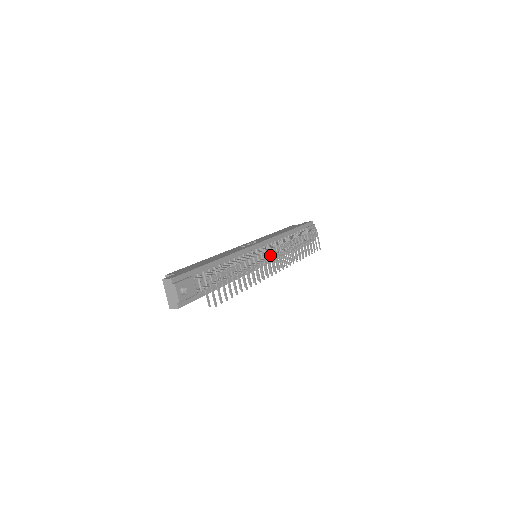
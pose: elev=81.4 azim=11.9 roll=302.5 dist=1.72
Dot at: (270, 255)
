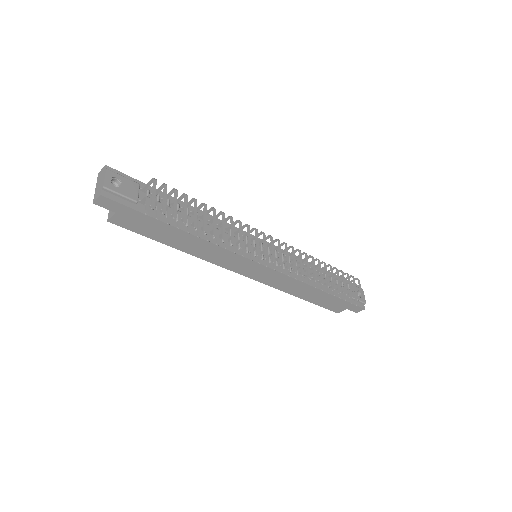
Dot at: (277, 261)
